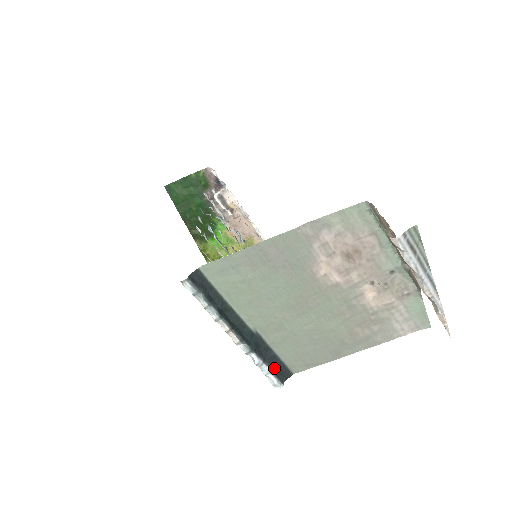
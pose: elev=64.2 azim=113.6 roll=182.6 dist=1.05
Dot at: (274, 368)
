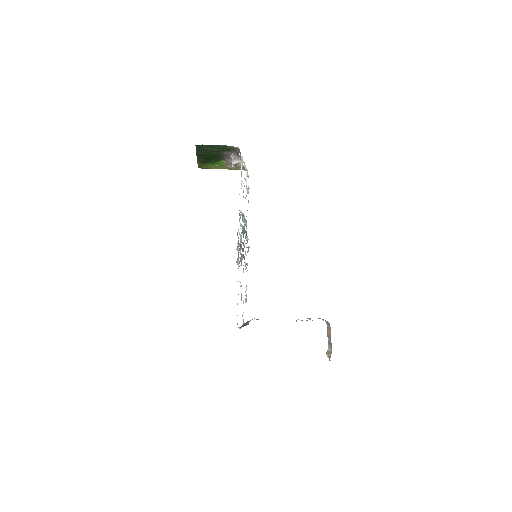
Dot at: occluded
